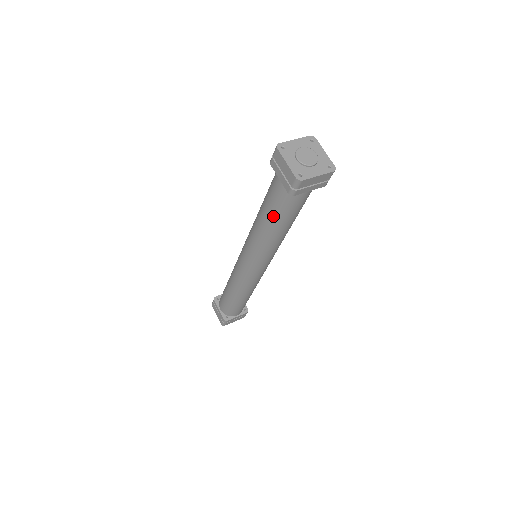
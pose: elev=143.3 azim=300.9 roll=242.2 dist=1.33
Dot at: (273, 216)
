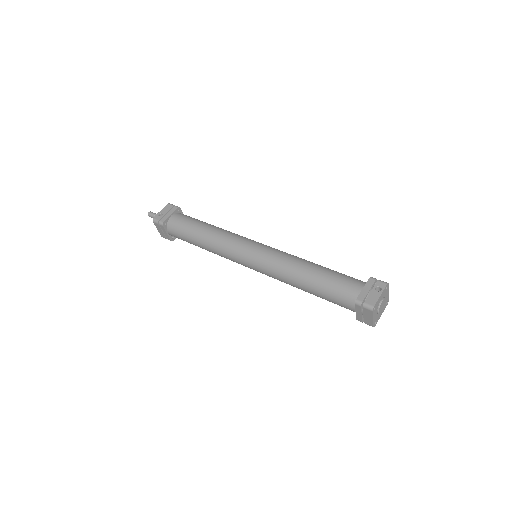
Dot at: occluded
